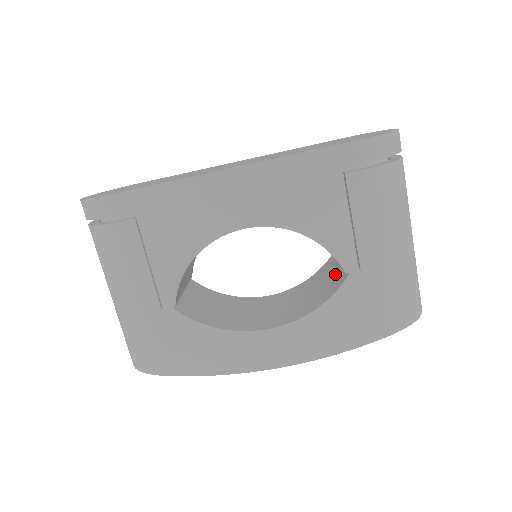
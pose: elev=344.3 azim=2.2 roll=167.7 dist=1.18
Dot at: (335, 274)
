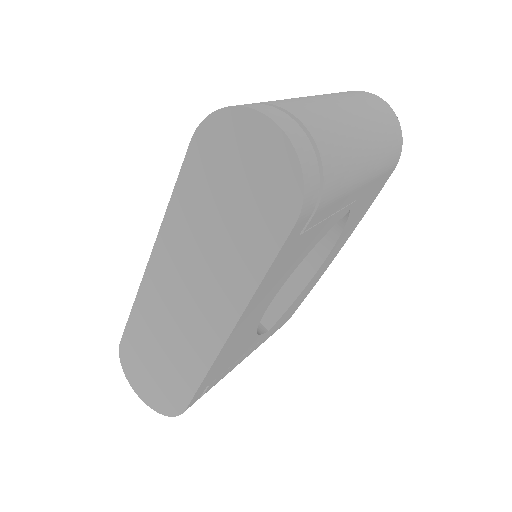
Dot at: occluded
